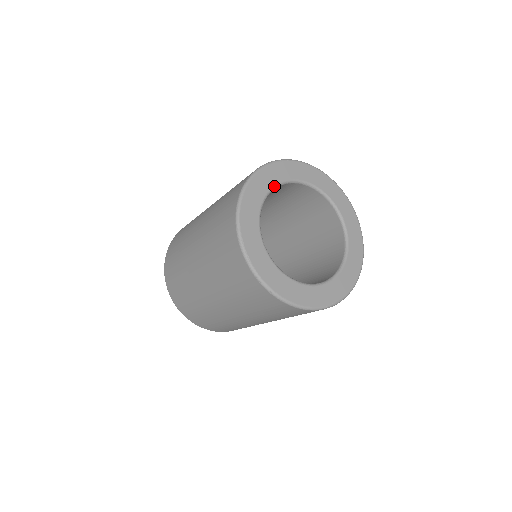
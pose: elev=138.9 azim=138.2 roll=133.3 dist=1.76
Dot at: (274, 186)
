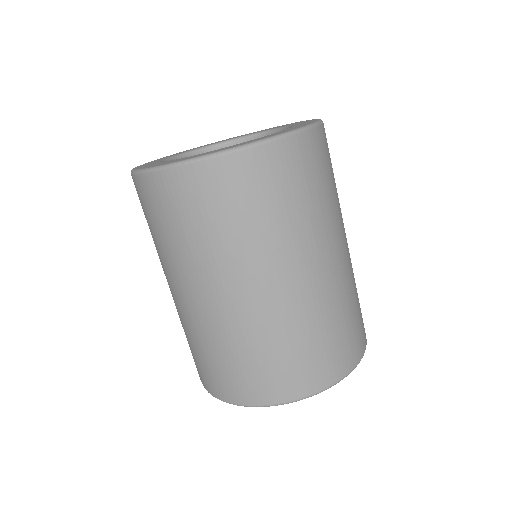
Dot at: occluded
